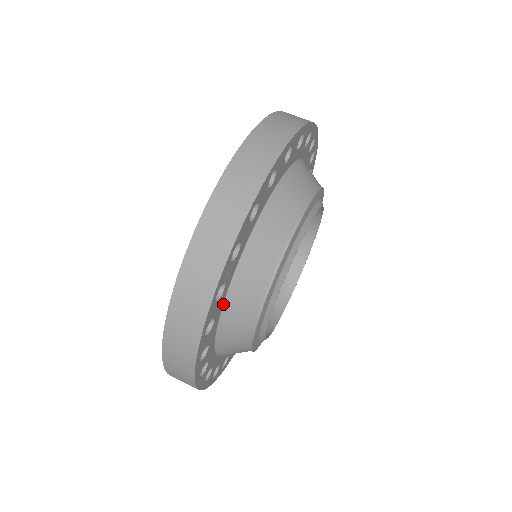
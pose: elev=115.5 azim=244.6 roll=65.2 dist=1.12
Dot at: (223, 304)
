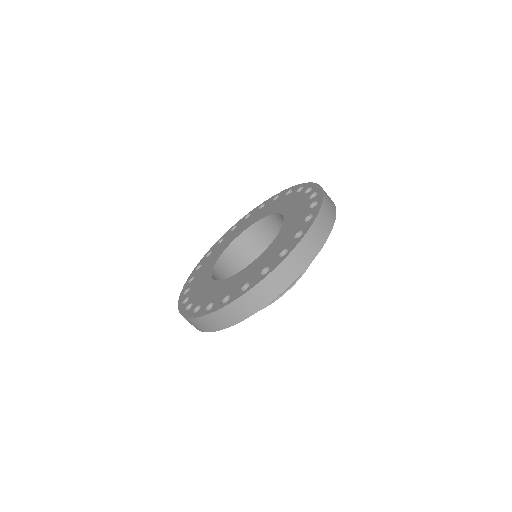
Dot at: occluded
